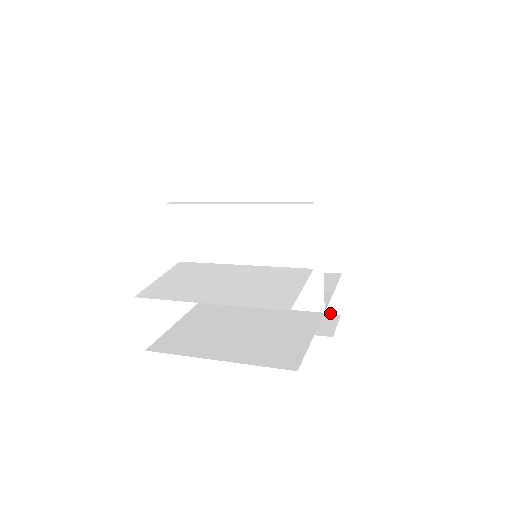
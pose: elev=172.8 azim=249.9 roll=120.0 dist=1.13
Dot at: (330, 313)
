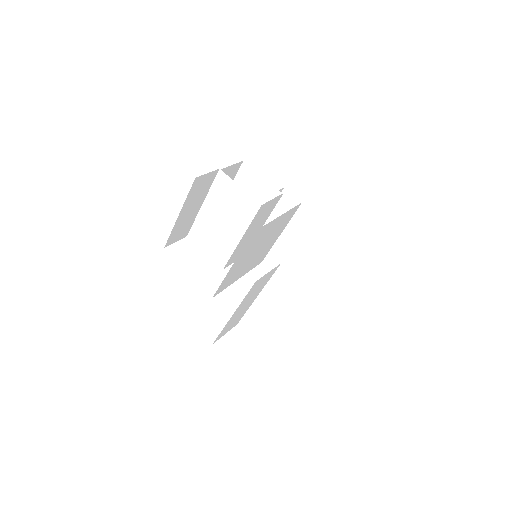
Dot at: occluded
